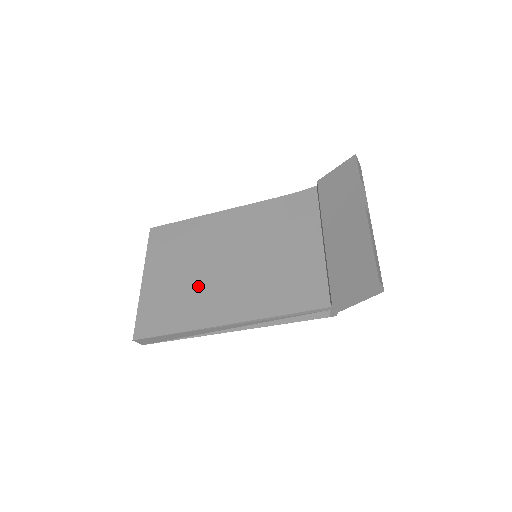
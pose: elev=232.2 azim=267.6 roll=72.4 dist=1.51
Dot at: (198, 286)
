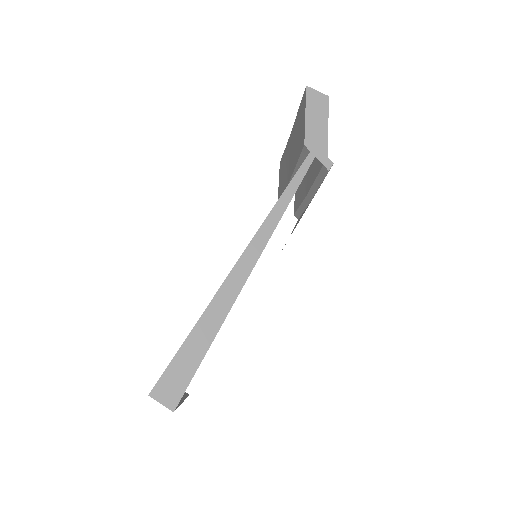
Dot at: occluded
